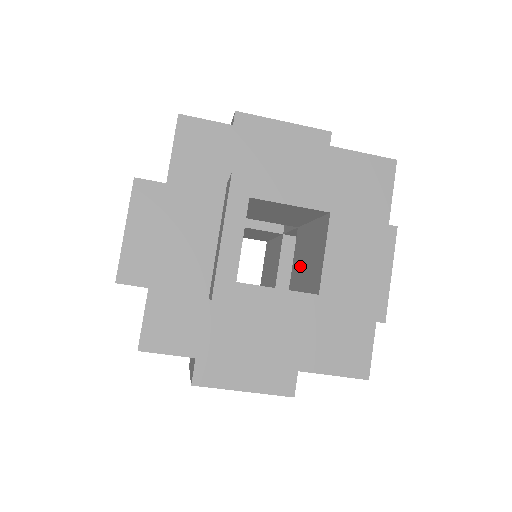
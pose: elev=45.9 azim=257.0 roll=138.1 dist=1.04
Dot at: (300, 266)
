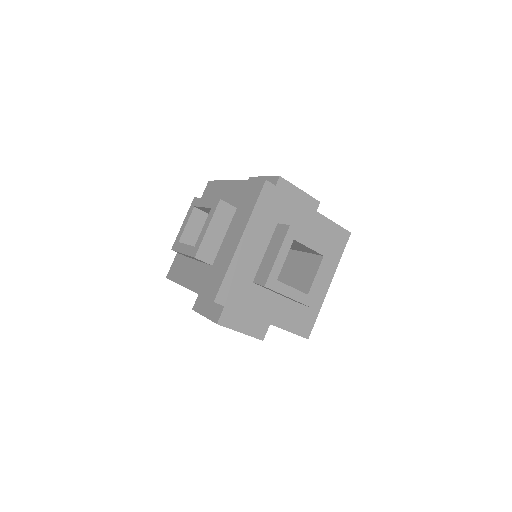
Dot at: (289, 273)
